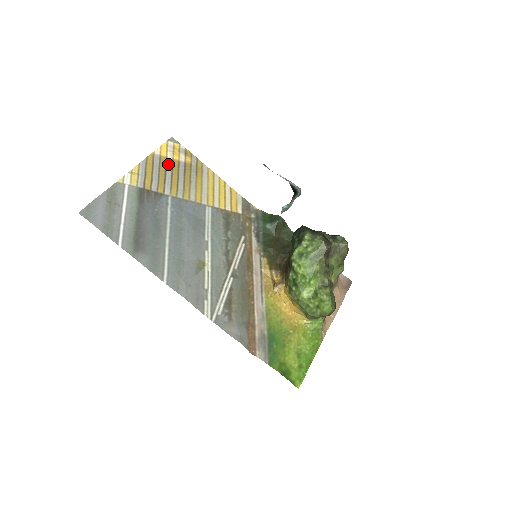
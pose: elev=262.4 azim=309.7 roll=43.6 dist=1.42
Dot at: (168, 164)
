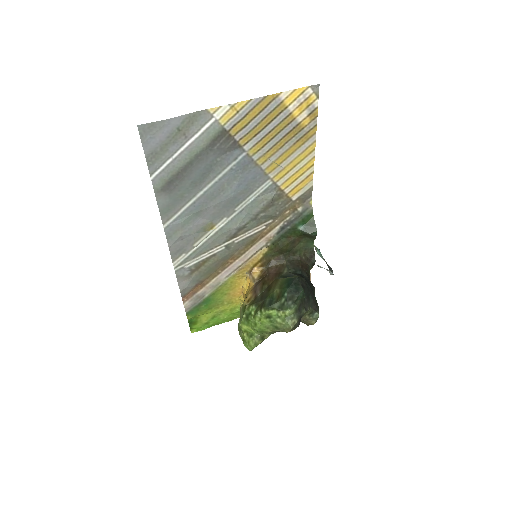
Dot at: (280, 116)
